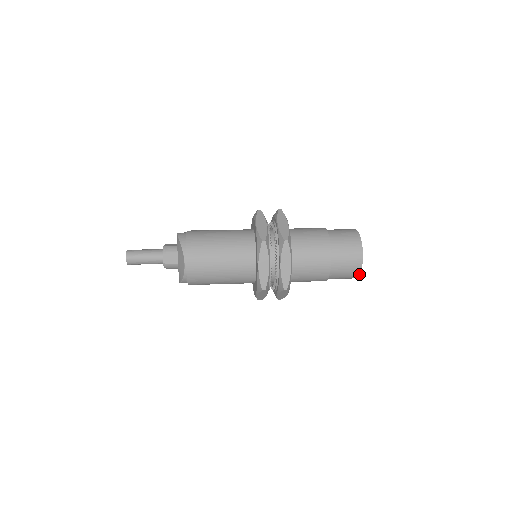
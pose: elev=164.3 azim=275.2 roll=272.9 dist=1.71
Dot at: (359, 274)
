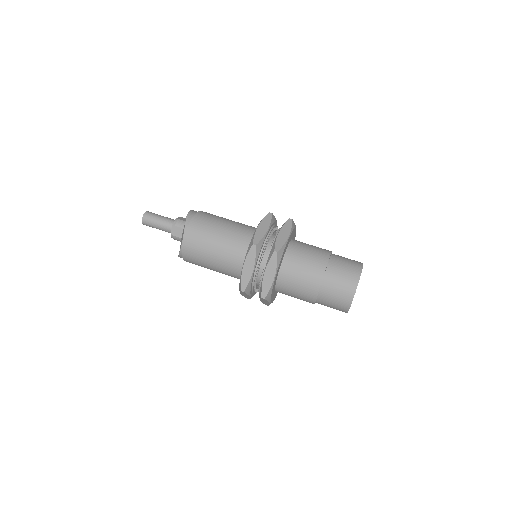
Dot at: (348, 310)
